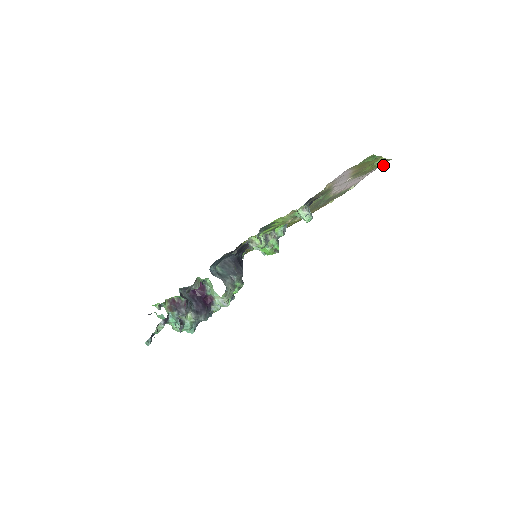
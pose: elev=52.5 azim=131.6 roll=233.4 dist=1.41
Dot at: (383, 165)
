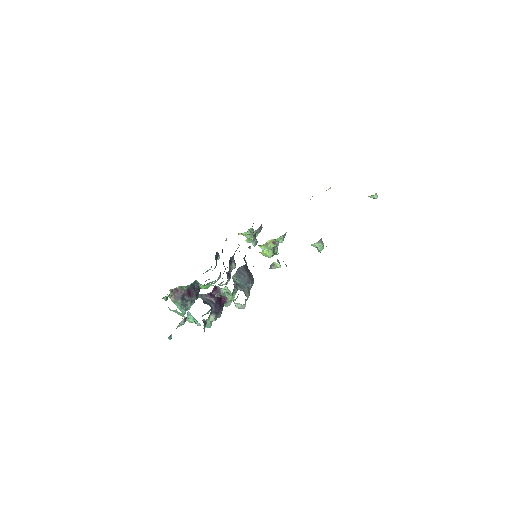
Dot at: (375, 198)
